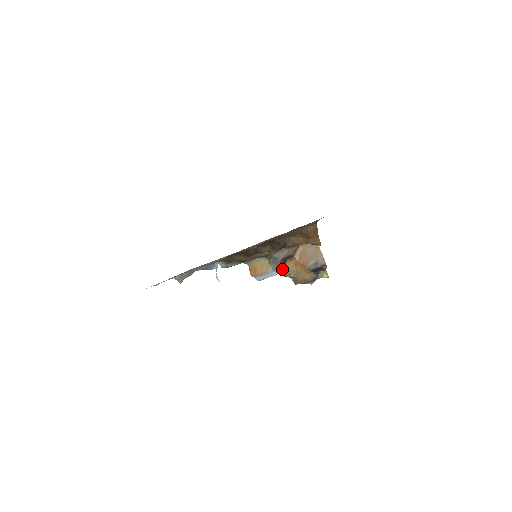
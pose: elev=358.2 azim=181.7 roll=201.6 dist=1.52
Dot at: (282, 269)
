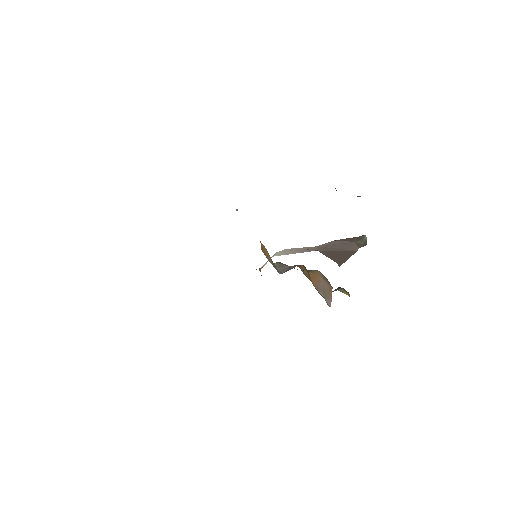
Dot at: (295, 266)
